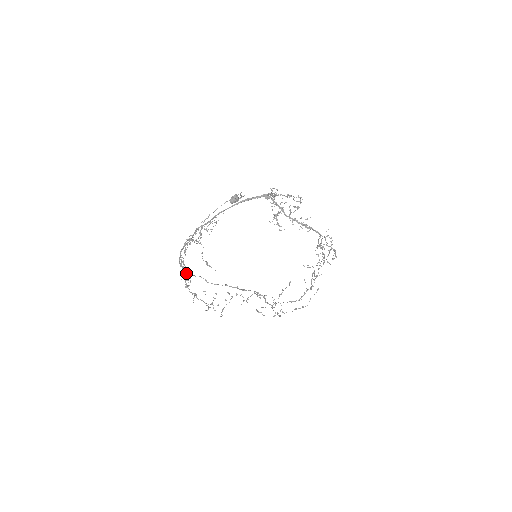
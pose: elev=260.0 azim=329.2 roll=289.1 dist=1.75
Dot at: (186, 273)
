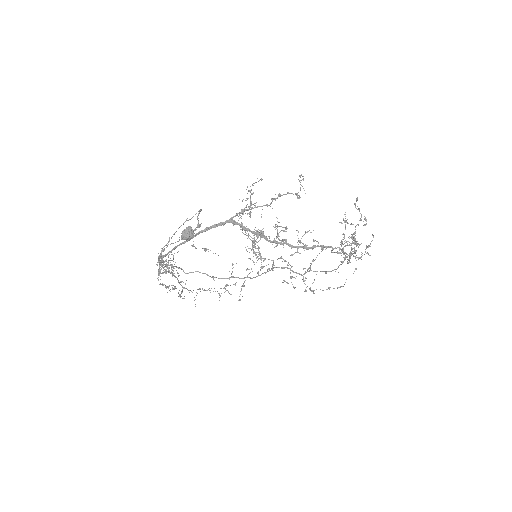
Dot at: (178, 275)
